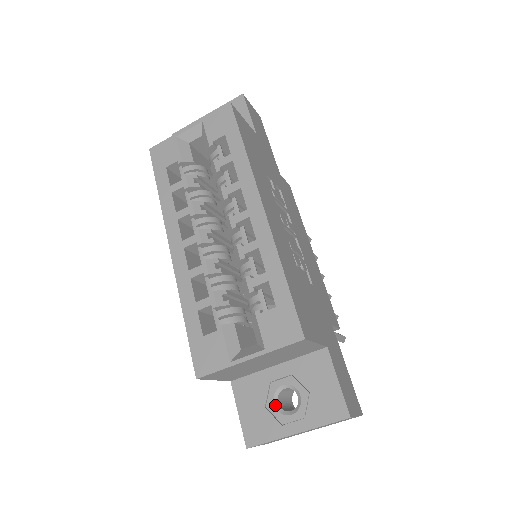
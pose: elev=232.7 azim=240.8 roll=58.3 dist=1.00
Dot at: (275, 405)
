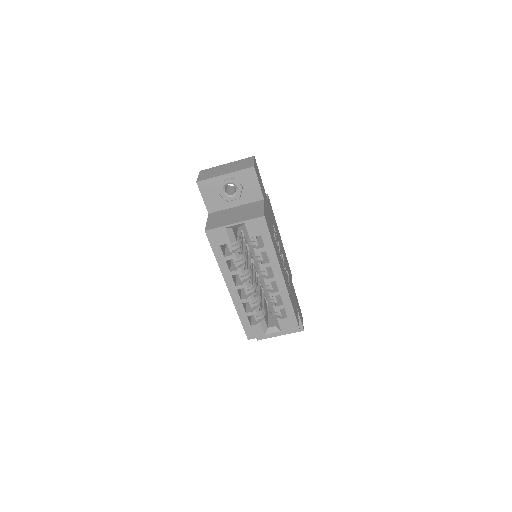
Dot at: occluded
